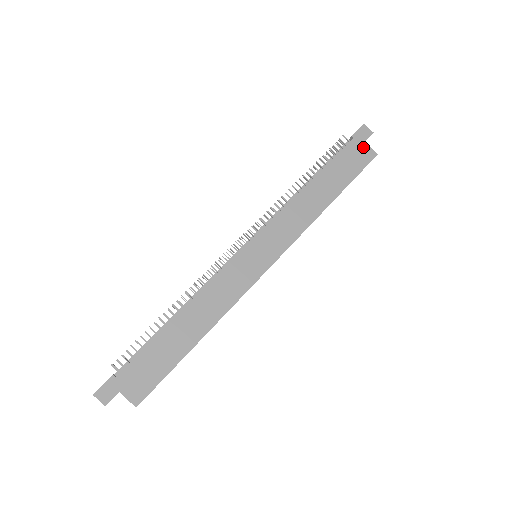
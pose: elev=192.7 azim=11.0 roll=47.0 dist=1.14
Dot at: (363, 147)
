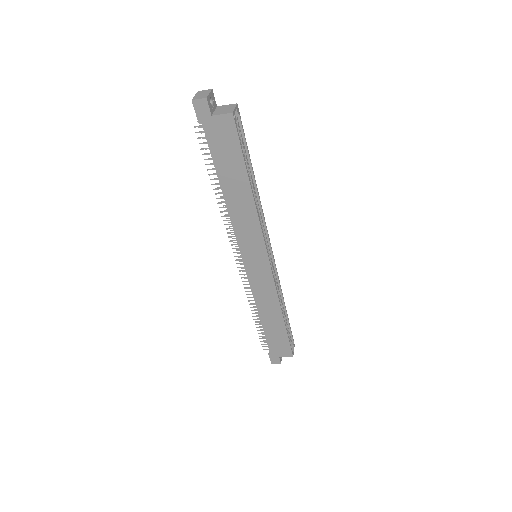
Dot at: (216, 122)
